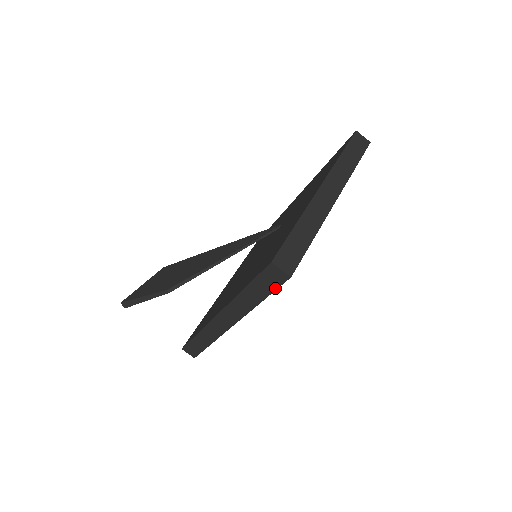
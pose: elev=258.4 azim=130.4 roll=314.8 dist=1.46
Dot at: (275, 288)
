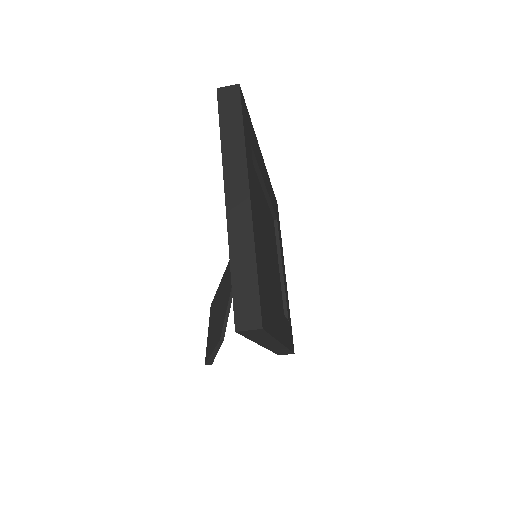
Dot at: (265, 333)
